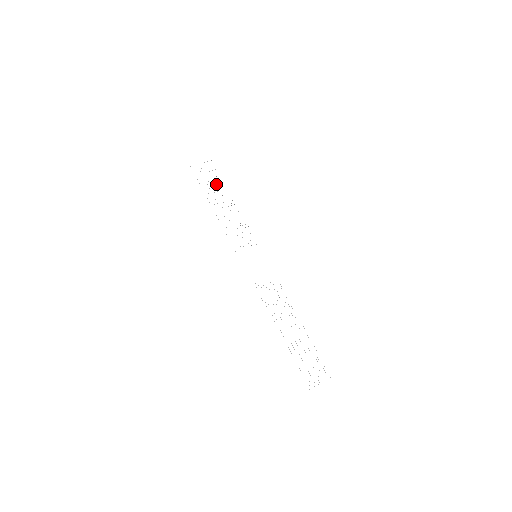
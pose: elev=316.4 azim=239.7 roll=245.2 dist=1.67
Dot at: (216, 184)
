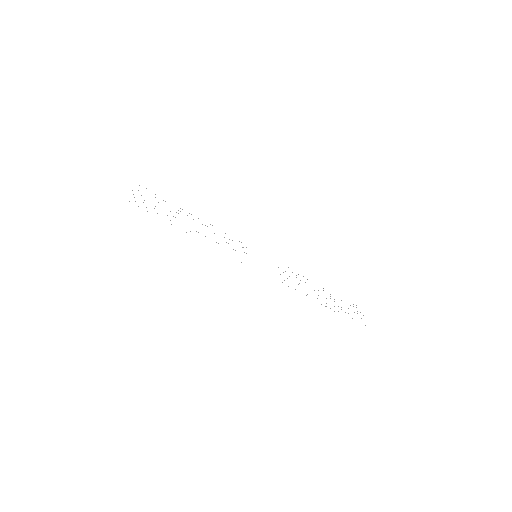
Dot at: occluded
